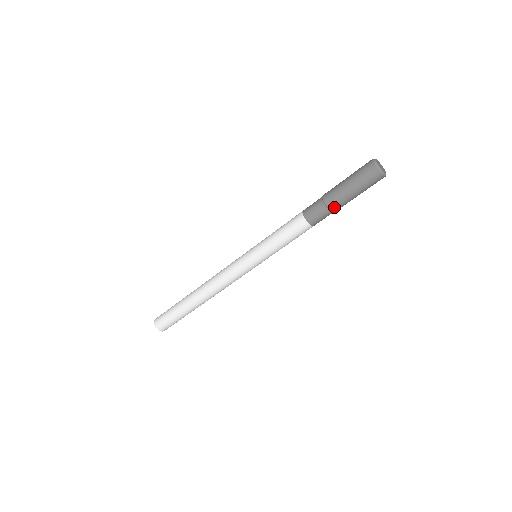
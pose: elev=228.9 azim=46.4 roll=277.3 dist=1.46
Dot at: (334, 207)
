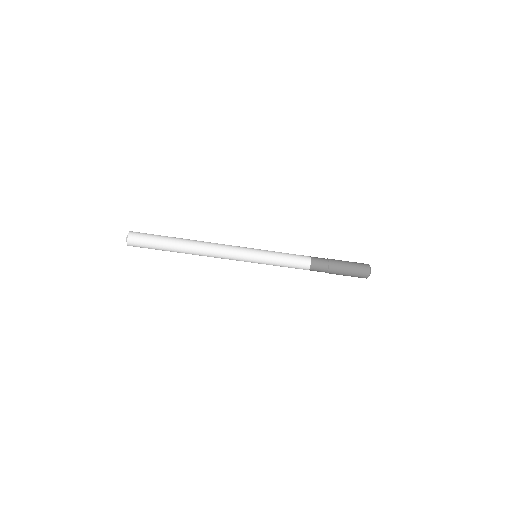
Dot at: (330, 273)
